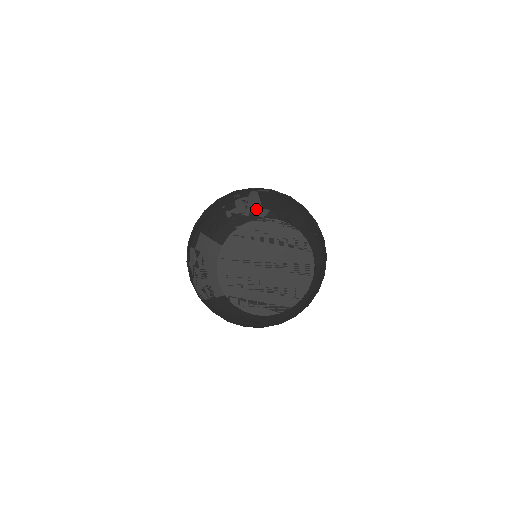
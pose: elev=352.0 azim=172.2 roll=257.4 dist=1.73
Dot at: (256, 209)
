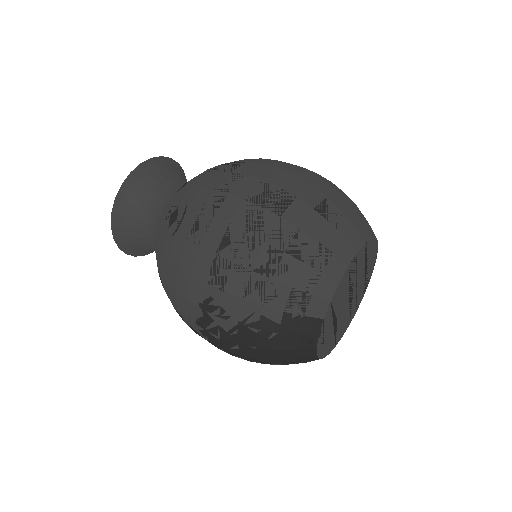
Dot at: occluded
